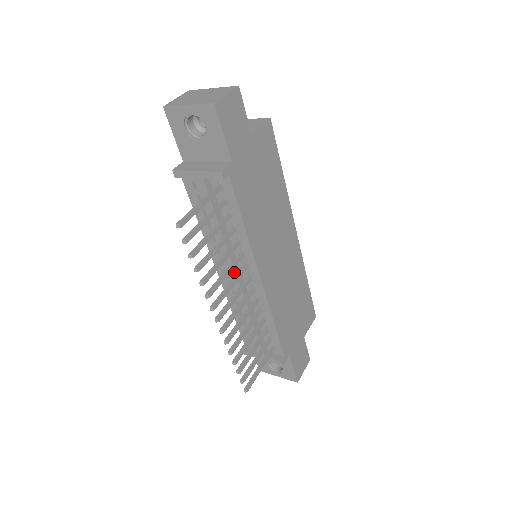
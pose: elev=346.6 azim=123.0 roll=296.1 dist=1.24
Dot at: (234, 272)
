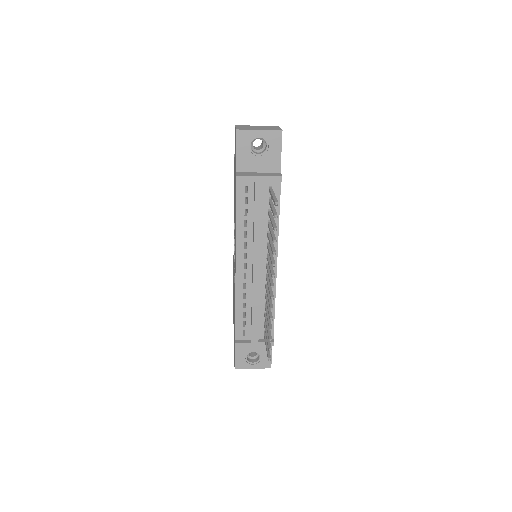
Dot at: (259, 261)
